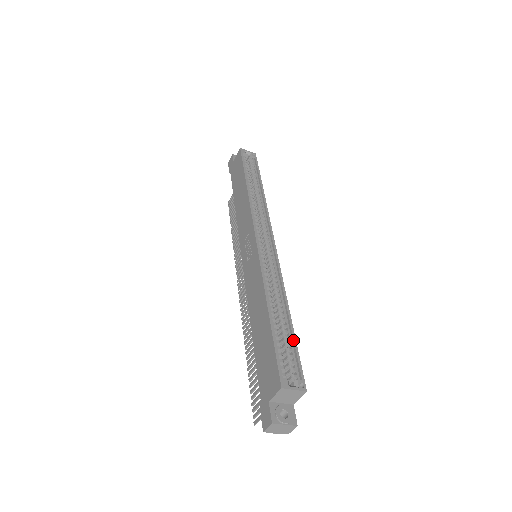
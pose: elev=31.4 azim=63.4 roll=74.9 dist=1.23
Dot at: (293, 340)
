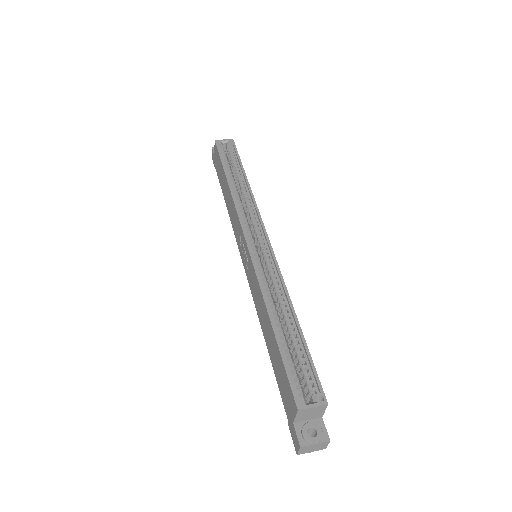
Dot at: (304, 347)
